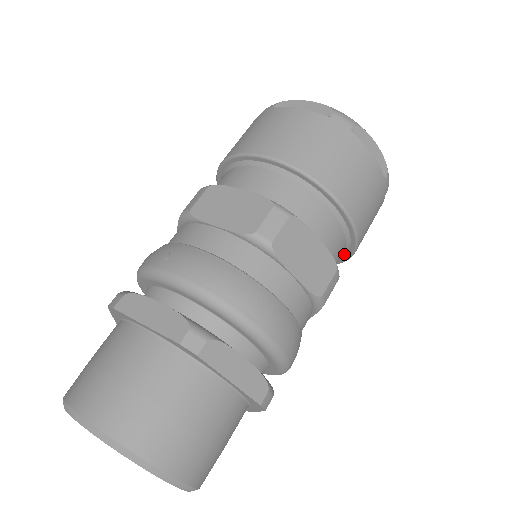
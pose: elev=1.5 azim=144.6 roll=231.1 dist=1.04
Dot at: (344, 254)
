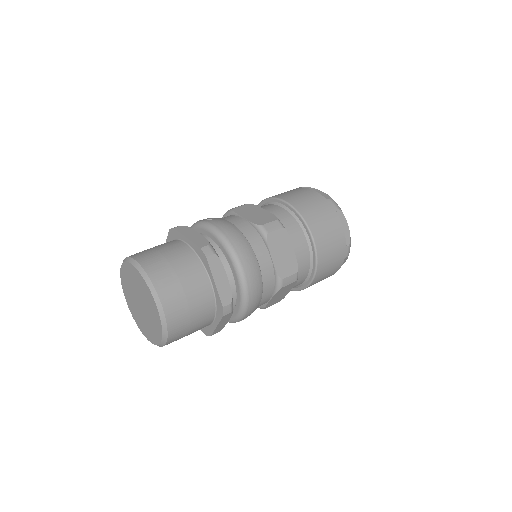
Dot at: (307, 280)
